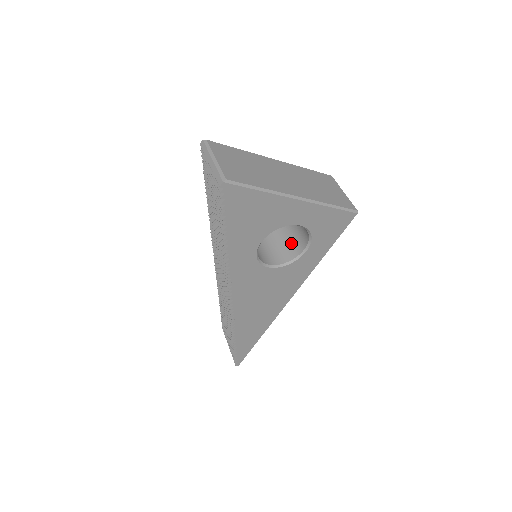
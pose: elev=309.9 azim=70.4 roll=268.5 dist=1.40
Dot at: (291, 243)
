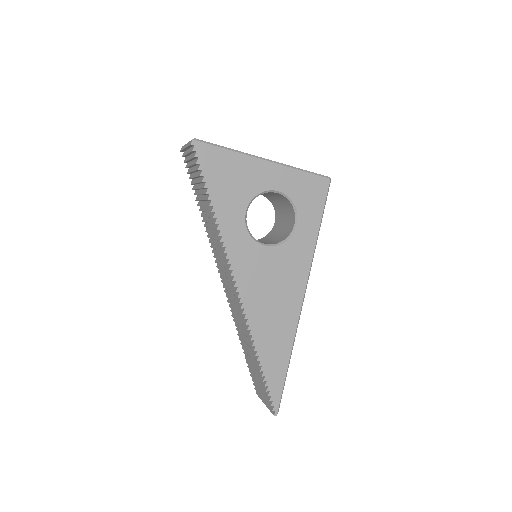
Dot at: (284, 231)
